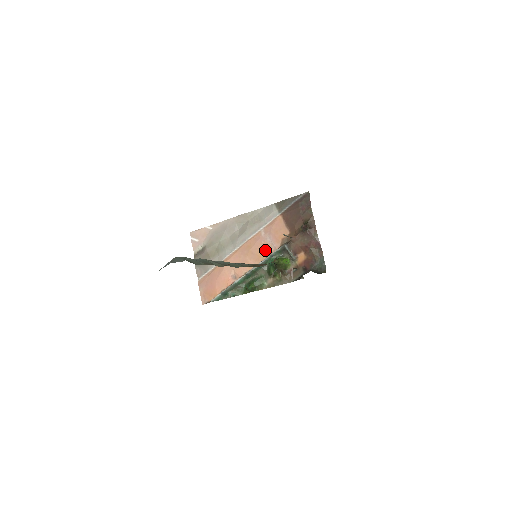
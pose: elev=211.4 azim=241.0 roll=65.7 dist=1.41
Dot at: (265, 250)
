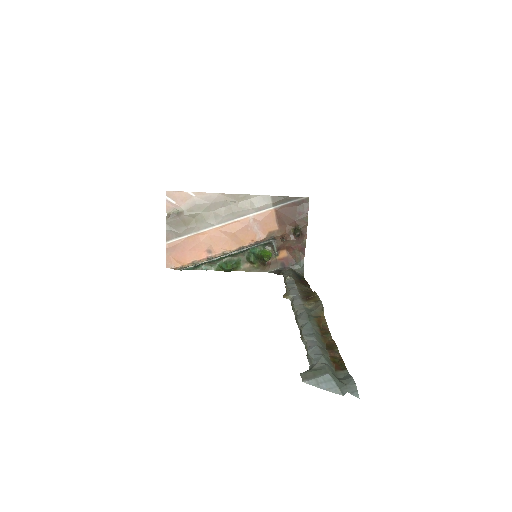
Dot at: (249, 237)
